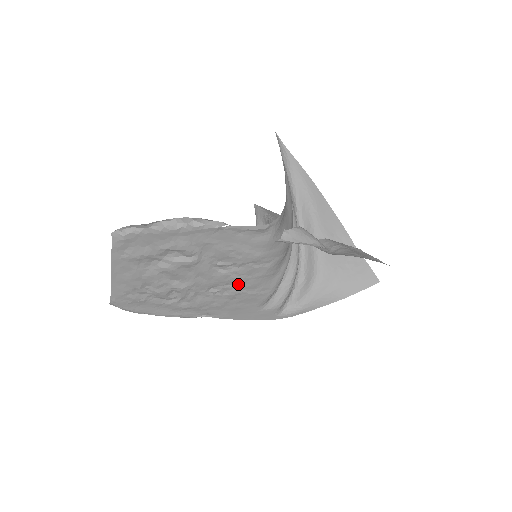
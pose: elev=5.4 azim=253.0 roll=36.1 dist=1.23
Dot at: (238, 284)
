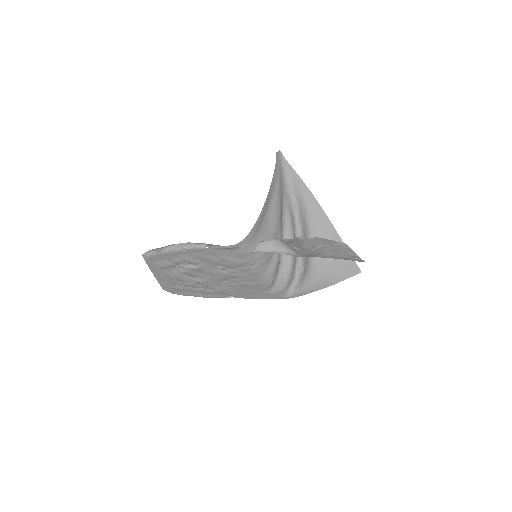
Dot at: (239, 278)
